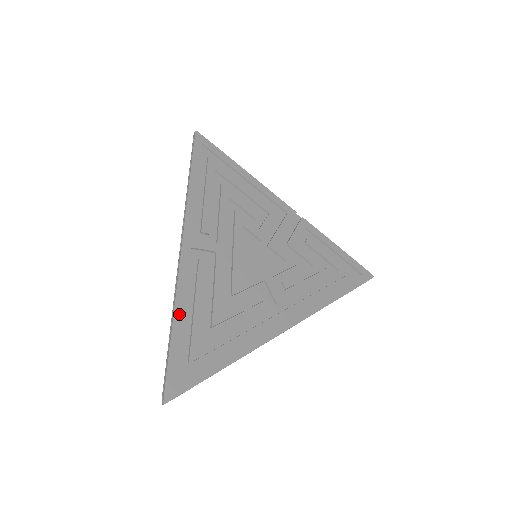
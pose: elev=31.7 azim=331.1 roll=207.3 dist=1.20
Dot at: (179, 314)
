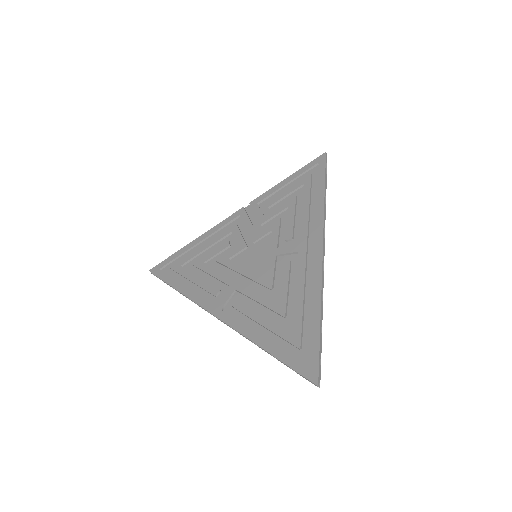
Dot at: (261, 341)
